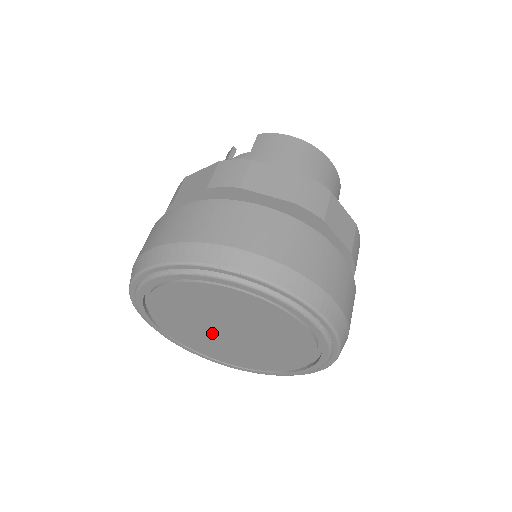
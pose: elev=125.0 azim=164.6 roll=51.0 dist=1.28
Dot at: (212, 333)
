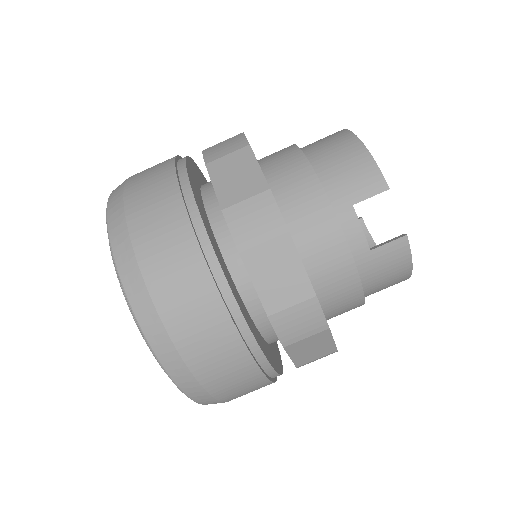
Dot at: occluded
